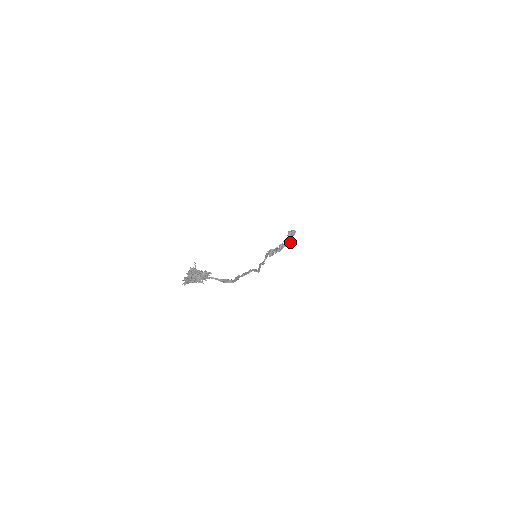
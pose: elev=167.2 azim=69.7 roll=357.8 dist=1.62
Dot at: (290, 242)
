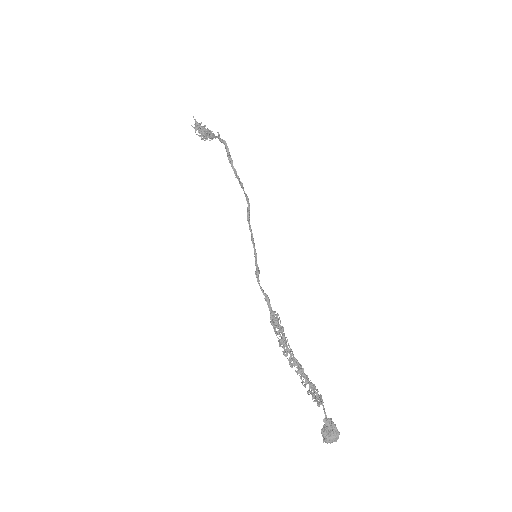
Dot at: (318, 395)
